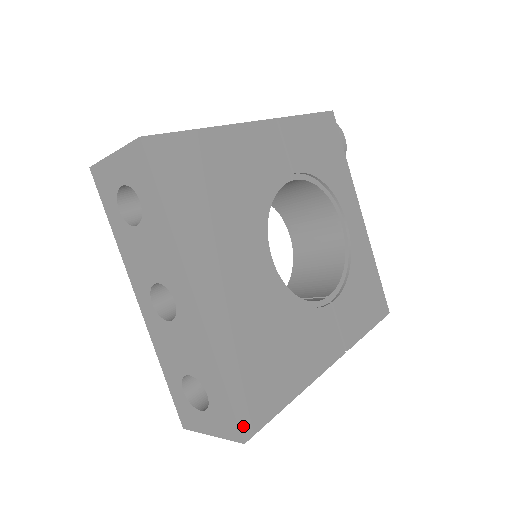
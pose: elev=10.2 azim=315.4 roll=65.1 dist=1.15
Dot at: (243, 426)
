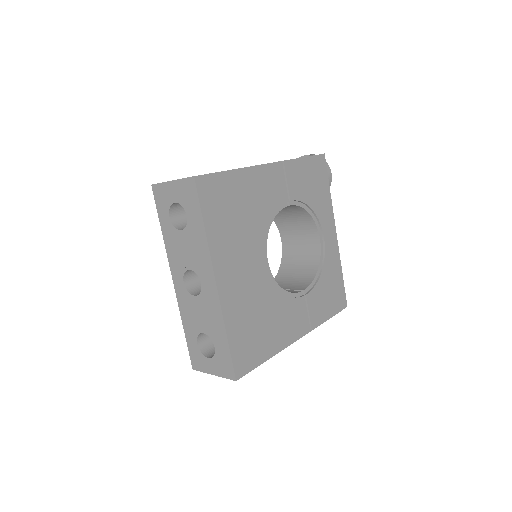
Dot at: (236, 370)
